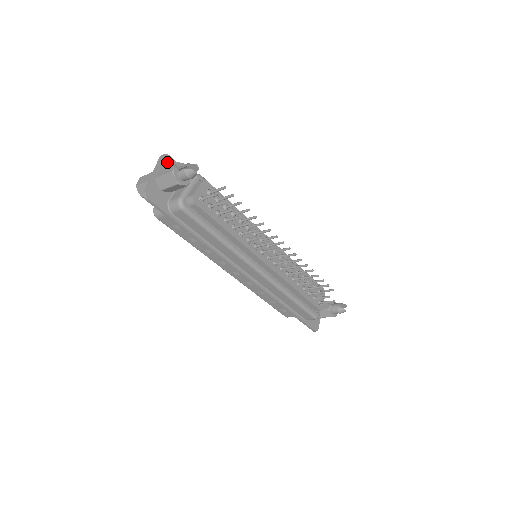
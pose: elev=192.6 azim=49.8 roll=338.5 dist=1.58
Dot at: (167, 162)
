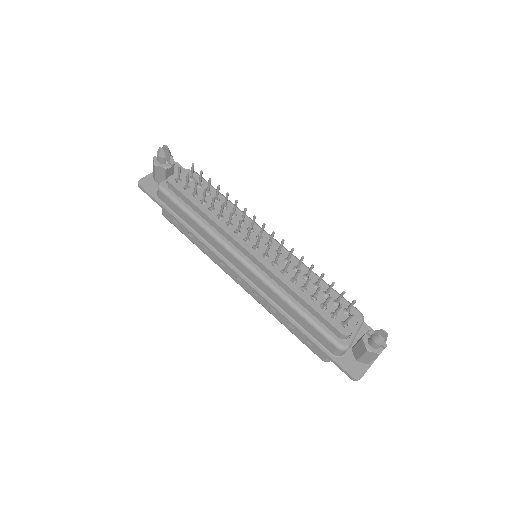
Dot at: occluded
